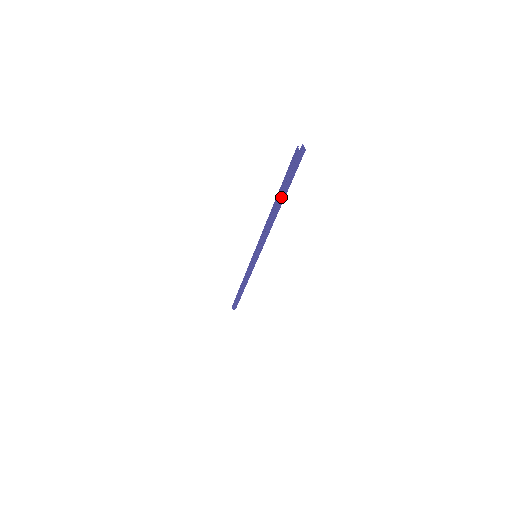
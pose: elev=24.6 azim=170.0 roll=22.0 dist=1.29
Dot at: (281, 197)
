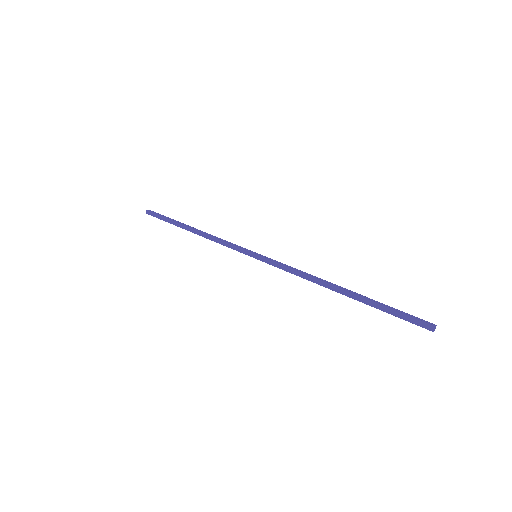
Dot at: (362, 302)
